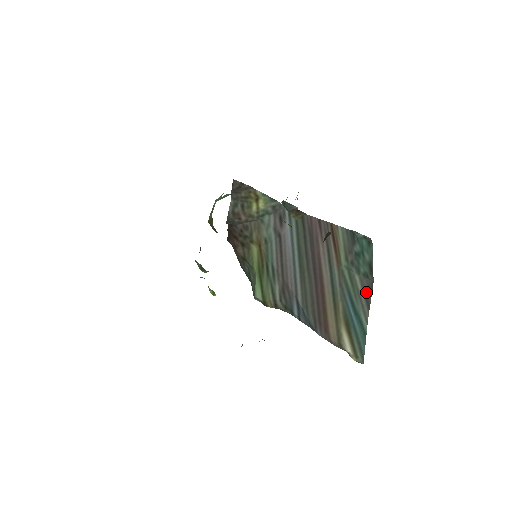
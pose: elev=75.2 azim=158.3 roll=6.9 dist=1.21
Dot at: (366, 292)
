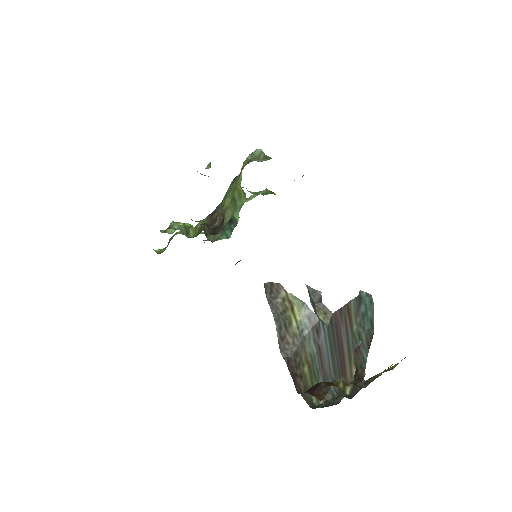
Dot at: (368, 341)
